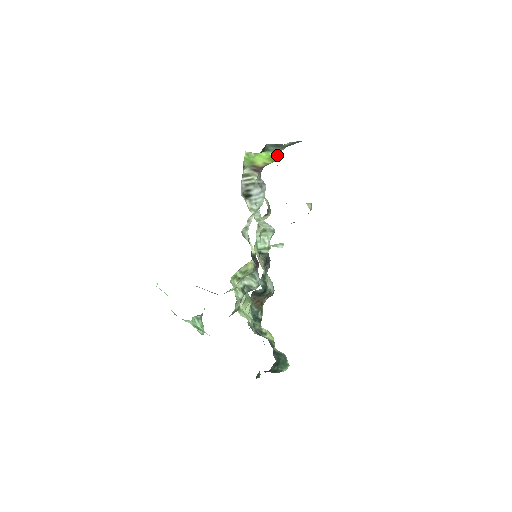
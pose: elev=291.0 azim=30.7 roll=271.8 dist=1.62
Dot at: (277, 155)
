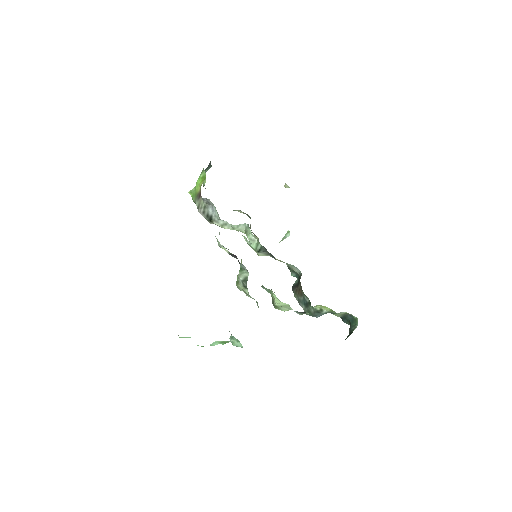
Dot at: (204, 173)
